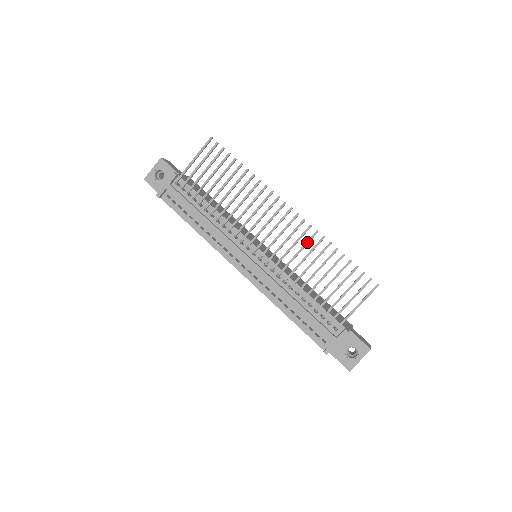
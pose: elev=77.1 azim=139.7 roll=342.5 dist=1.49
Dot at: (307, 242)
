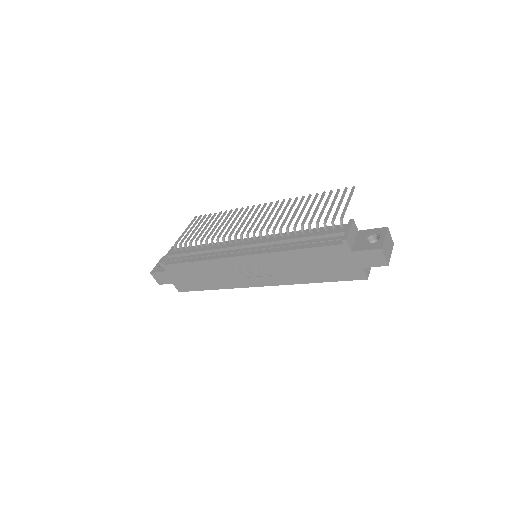
Dot at: (286, 205)
